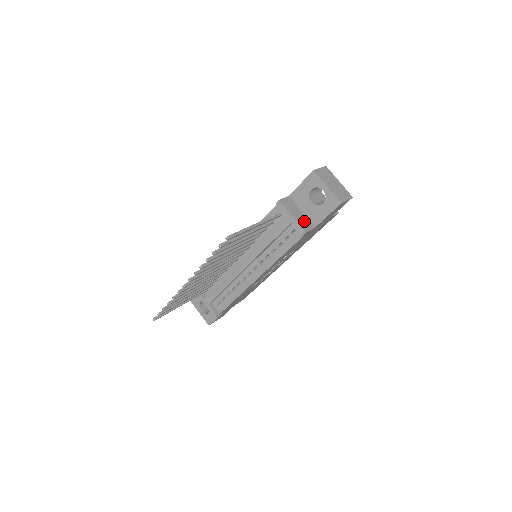
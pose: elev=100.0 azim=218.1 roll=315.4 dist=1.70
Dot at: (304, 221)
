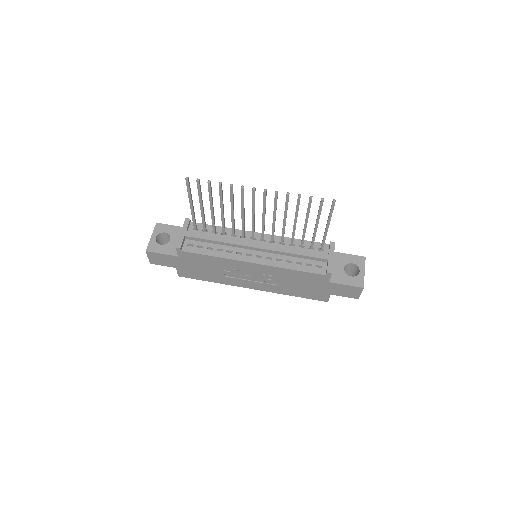
Dot at: occluded
